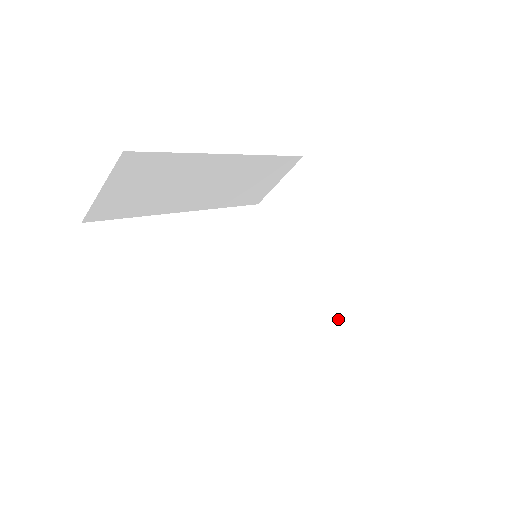
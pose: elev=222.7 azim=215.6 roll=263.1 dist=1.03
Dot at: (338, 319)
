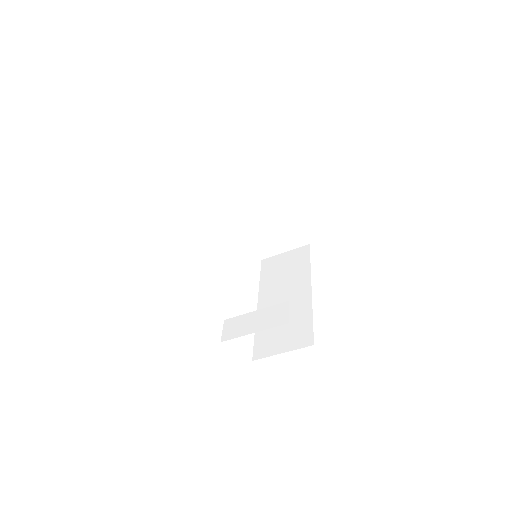
Dot at: (262, 257)
